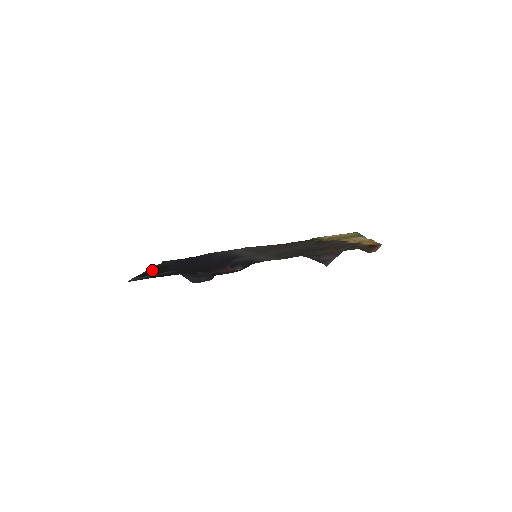
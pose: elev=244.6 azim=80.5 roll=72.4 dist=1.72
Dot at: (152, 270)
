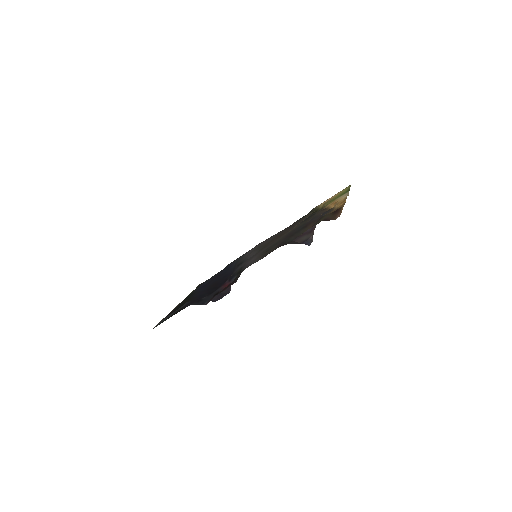
Dot at: (180, 304)
